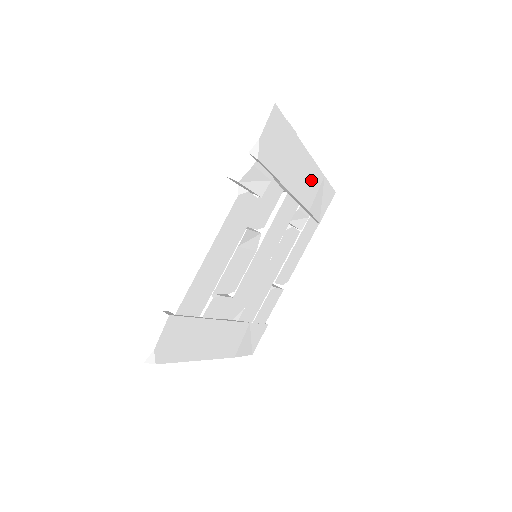
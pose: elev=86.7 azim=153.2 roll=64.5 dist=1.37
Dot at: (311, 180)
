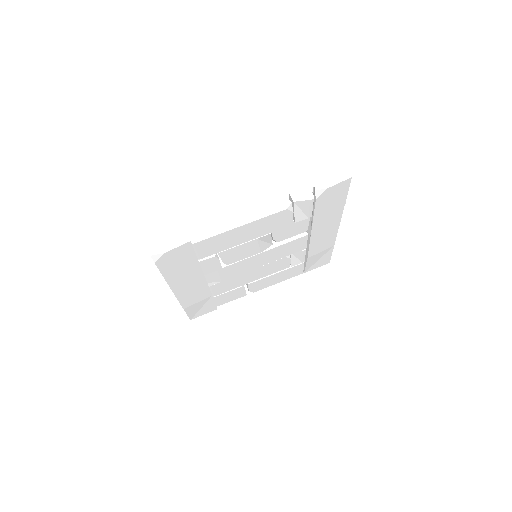
Dot at: (326, 240)
